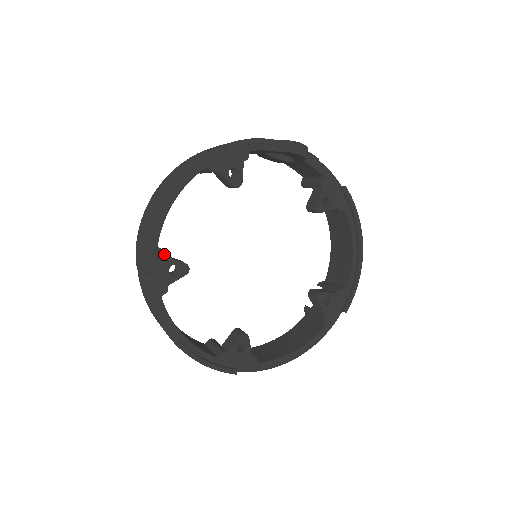
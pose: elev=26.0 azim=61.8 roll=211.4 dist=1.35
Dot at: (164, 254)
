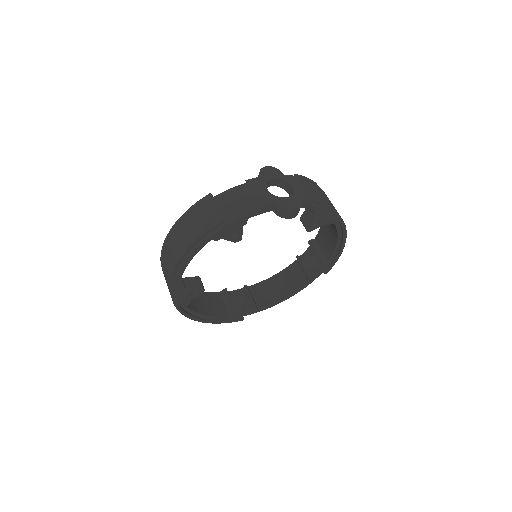
Dot at: (185, 289)
